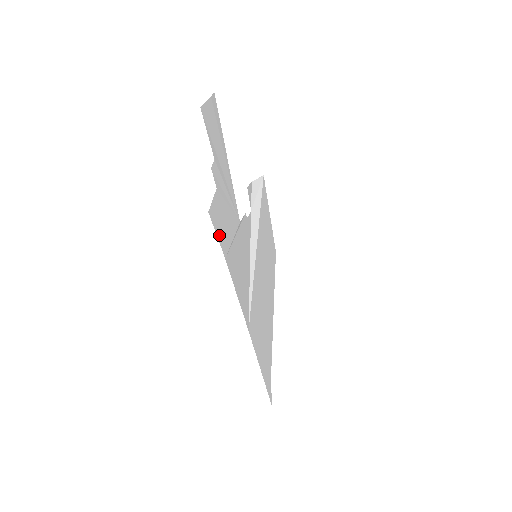
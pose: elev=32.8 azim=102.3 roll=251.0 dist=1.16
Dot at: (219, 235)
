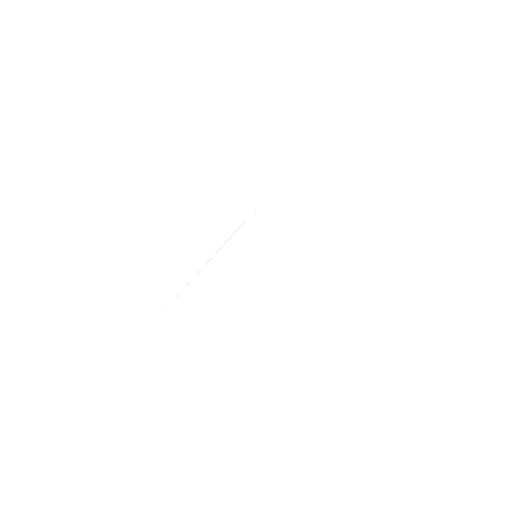
Dot at: (146, 304)
